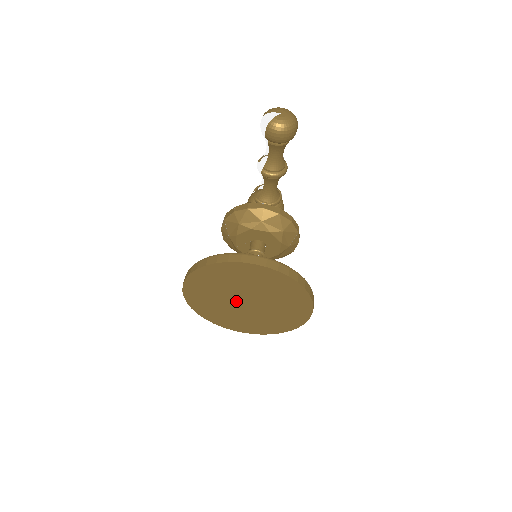
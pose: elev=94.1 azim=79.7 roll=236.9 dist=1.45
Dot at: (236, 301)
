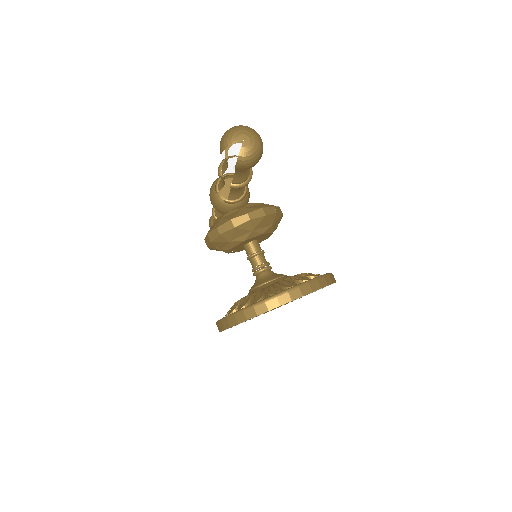
Dot at: (268, 311)
